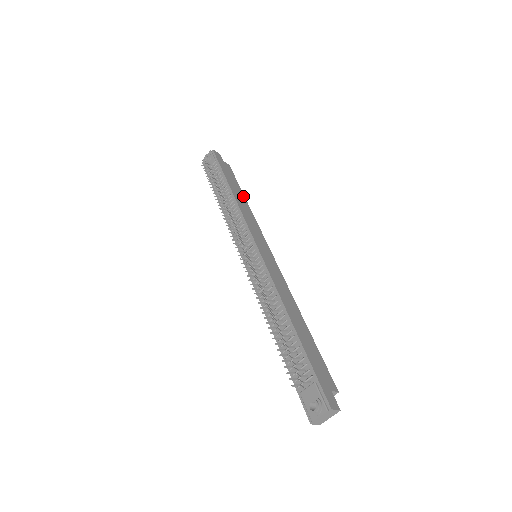
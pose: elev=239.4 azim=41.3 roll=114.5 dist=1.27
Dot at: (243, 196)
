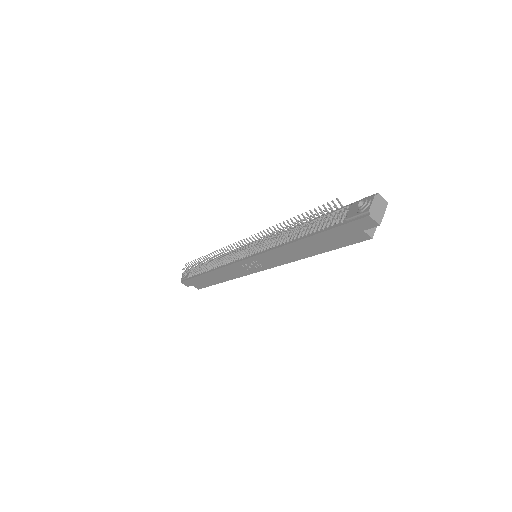
Dot at: occluded
